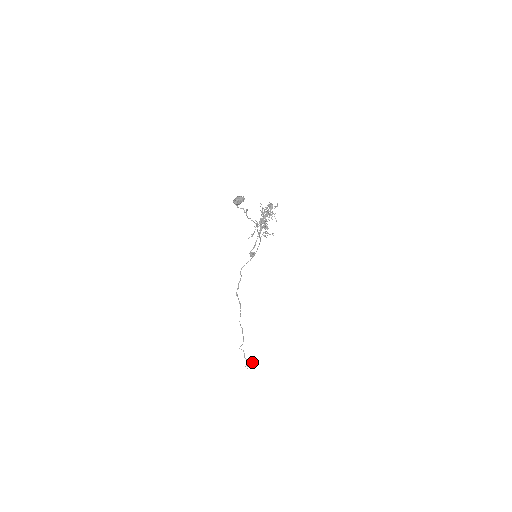
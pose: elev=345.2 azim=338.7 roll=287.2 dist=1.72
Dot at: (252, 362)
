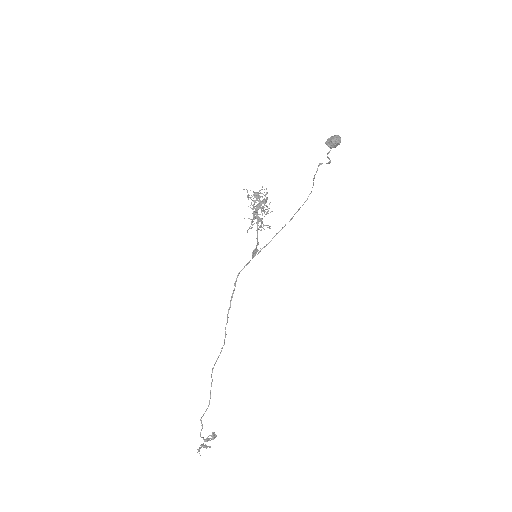
Dot at: (207, 441)
